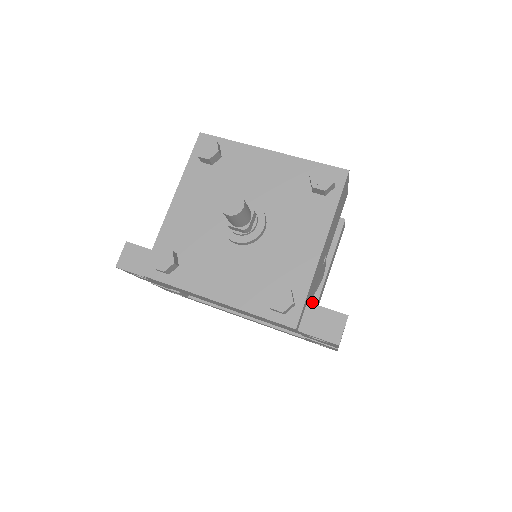
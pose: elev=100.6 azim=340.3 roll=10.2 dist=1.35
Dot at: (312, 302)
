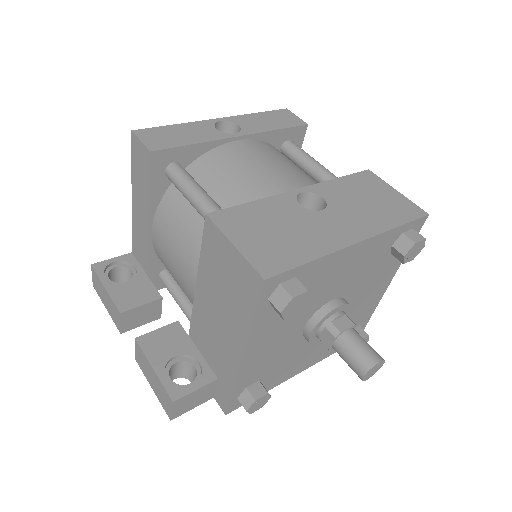
Dot at: occluded
